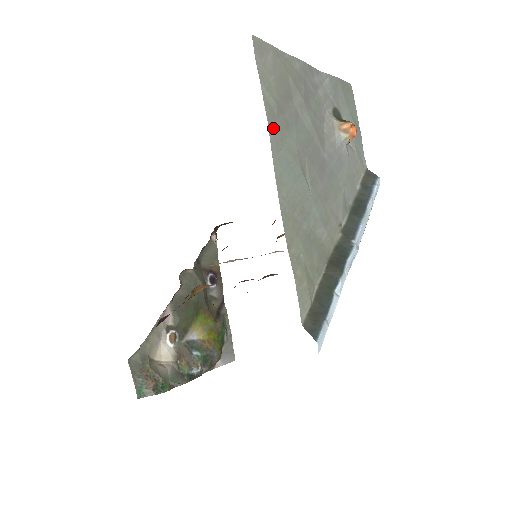
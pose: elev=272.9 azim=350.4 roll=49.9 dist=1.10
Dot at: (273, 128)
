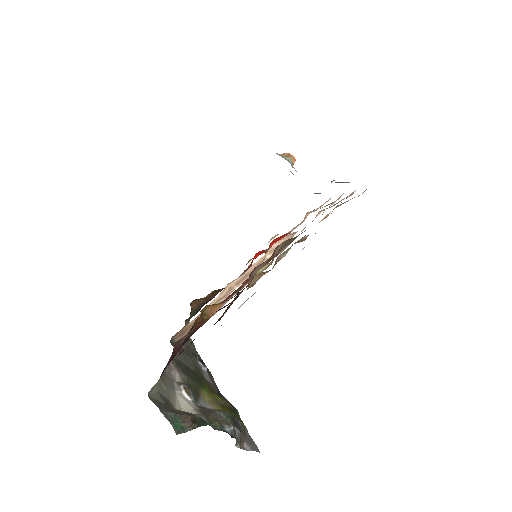
Dot at: occluded
